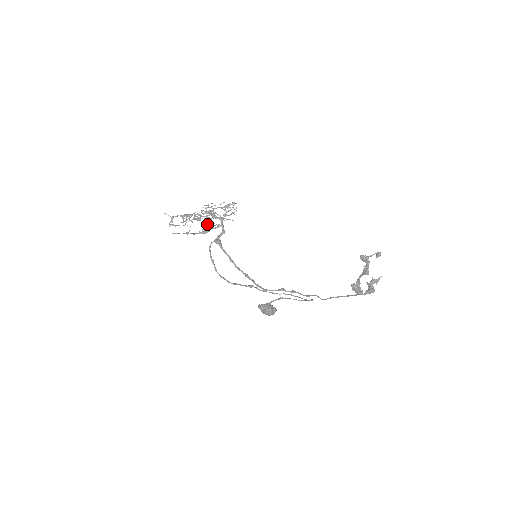
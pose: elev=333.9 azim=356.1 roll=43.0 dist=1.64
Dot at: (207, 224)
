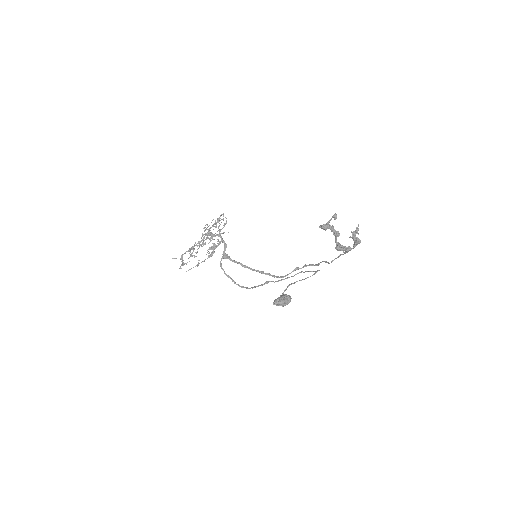
Dot at: (209, 247)
